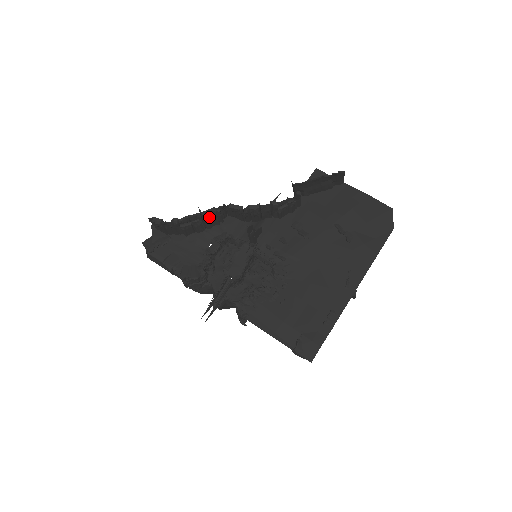
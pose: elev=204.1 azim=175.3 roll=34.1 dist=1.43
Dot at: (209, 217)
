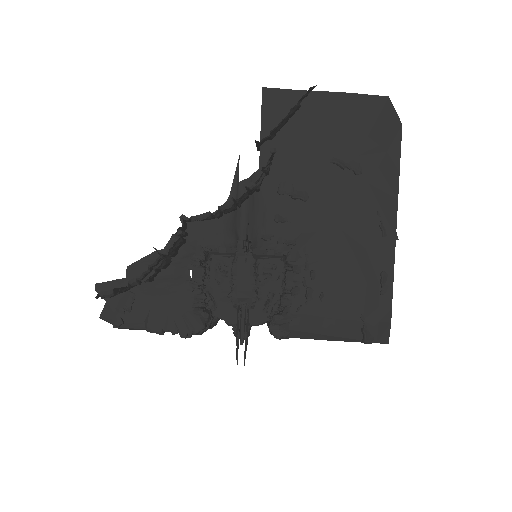
Dot at: (172, 248)
